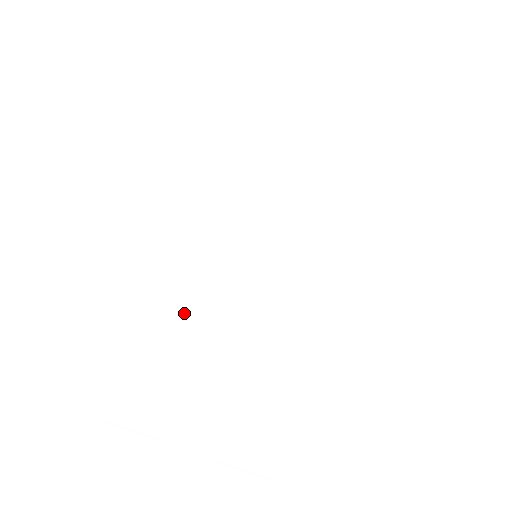
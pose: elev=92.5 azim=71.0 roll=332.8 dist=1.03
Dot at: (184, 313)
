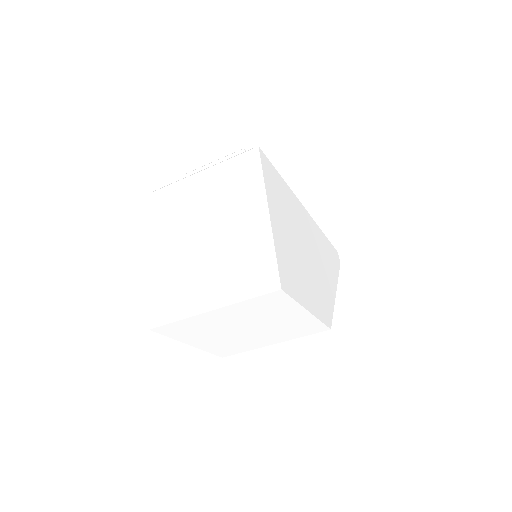
Dot at: occluded
